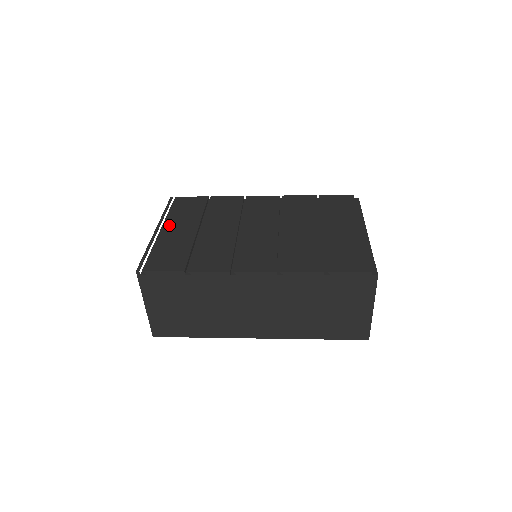
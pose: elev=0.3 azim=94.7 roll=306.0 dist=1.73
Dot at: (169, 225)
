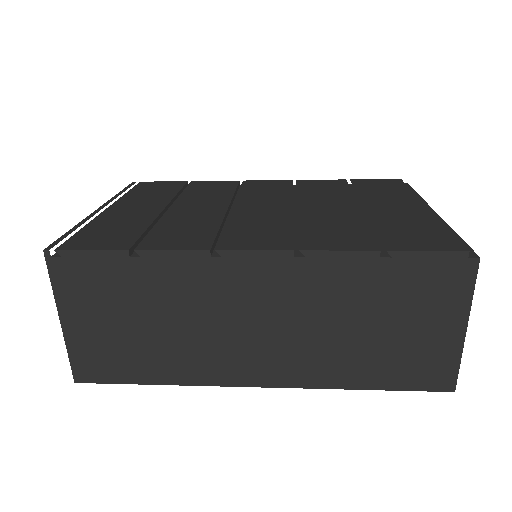
Dot at: (121, 204)
